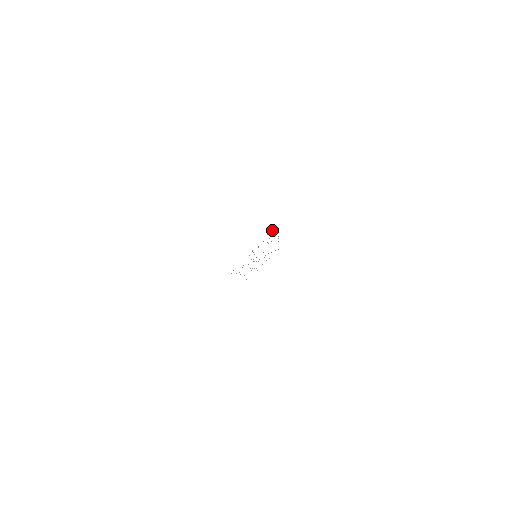
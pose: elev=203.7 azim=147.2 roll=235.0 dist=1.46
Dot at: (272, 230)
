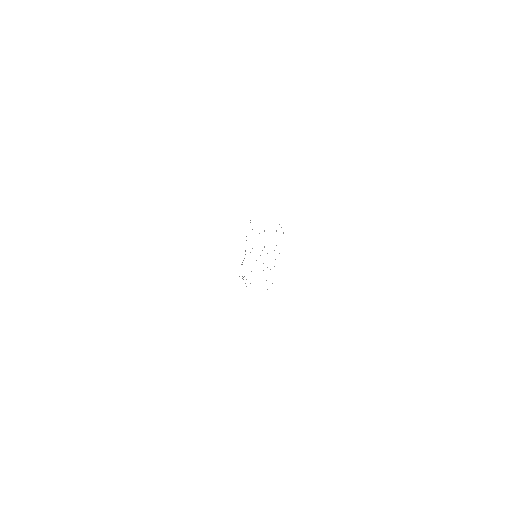
Dot at: occluded
